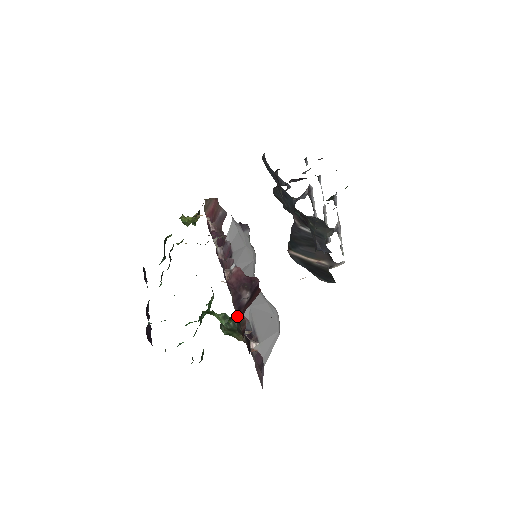
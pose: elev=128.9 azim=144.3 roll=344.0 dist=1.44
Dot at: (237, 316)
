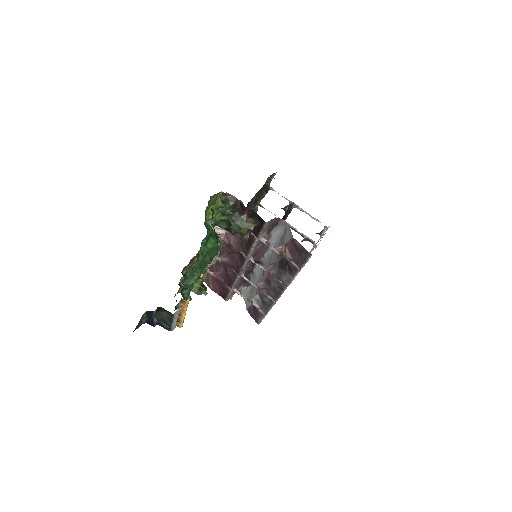
Dot at: (226, 198)
